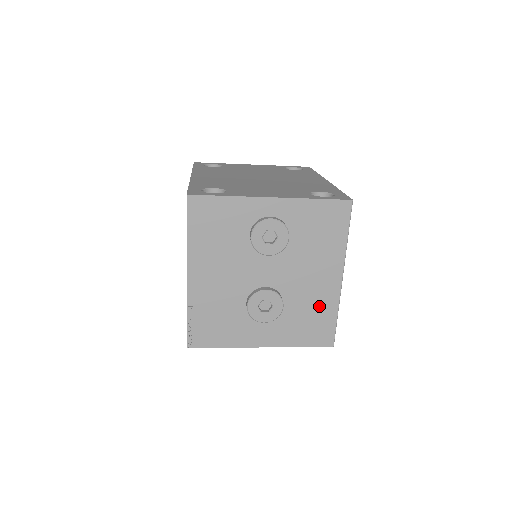
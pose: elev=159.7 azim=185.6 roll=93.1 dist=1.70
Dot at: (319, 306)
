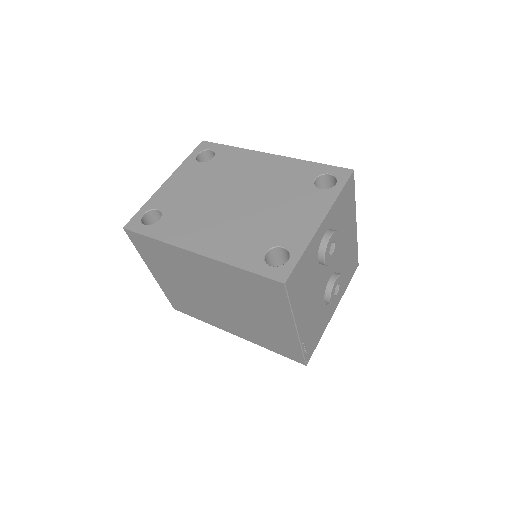
Dot at: (351, 253)
